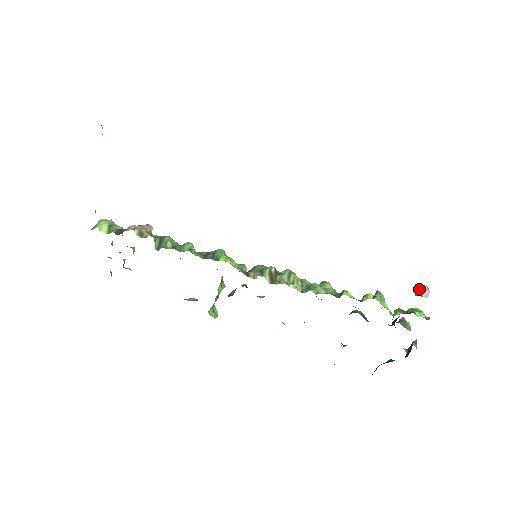
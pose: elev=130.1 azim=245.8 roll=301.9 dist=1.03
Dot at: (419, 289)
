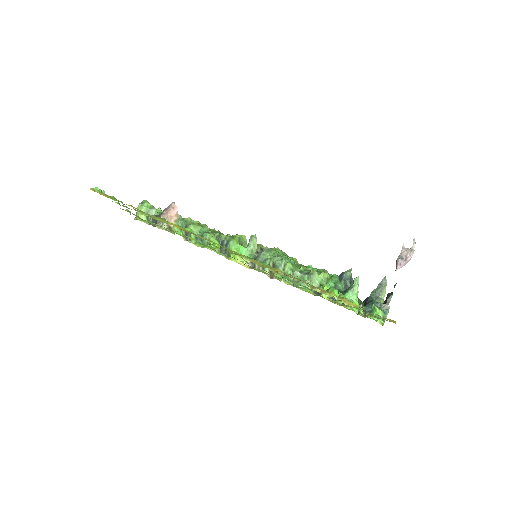
Dot at: (397, 266)
